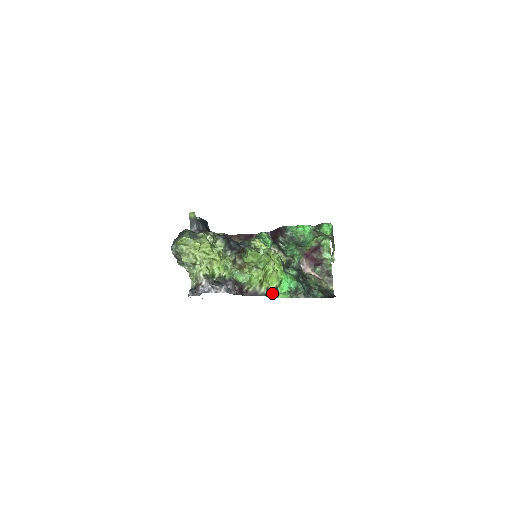
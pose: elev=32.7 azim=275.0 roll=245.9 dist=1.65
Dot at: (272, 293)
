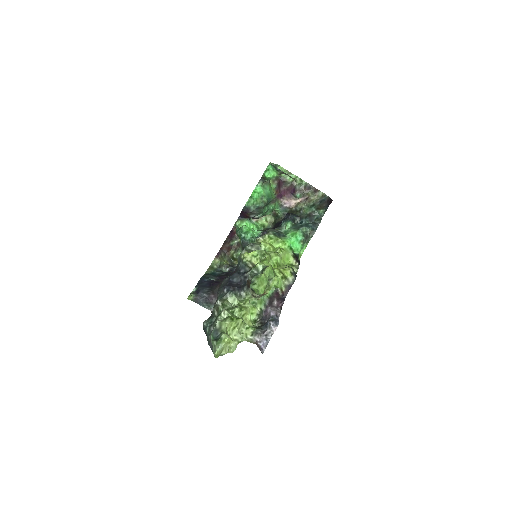
Dot at: (296, 263)
